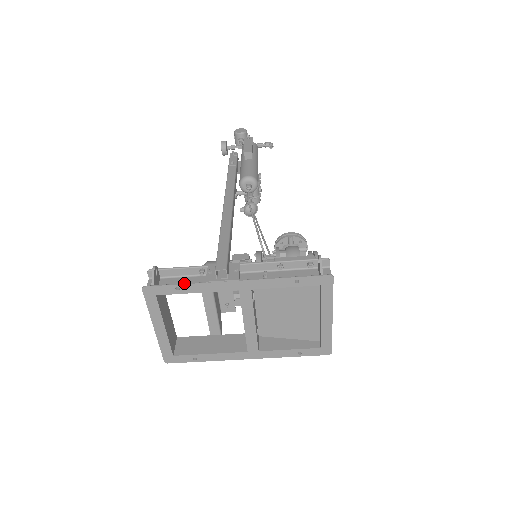
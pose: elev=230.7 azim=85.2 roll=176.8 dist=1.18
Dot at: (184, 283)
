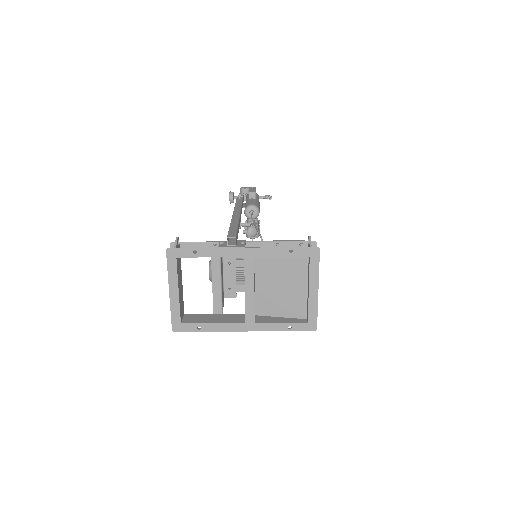
Dot at: occluded
